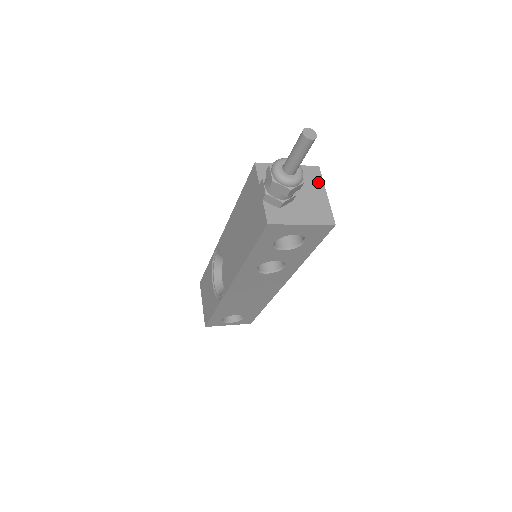
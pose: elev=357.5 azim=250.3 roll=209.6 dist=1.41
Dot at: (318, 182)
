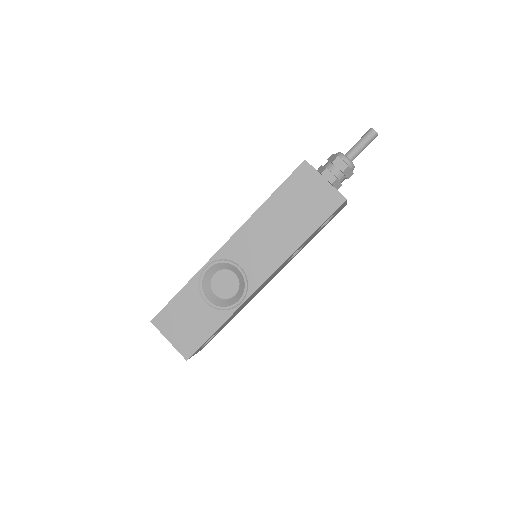
Dot at: occluded
